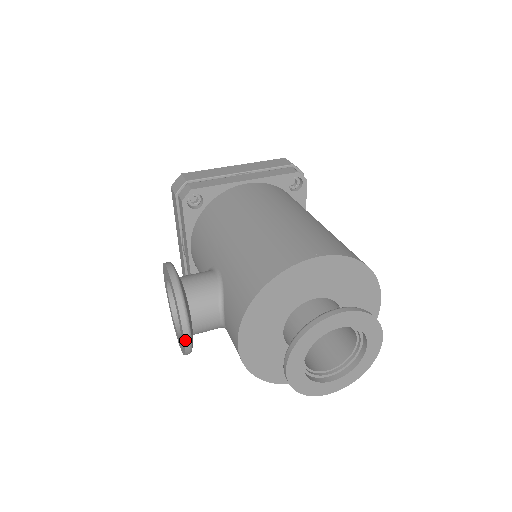
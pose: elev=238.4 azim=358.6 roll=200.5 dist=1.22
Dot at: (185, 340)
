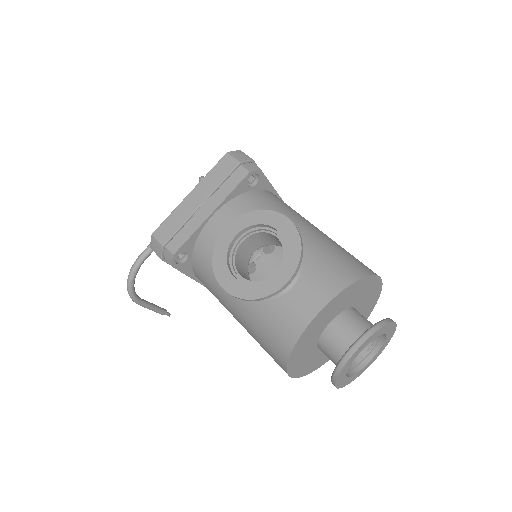
Dot at: (286, 284)
